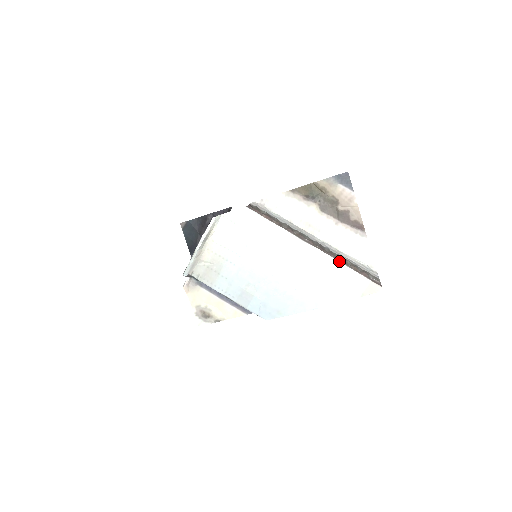
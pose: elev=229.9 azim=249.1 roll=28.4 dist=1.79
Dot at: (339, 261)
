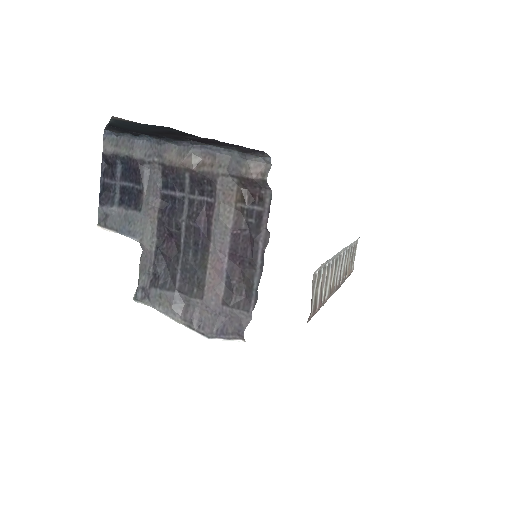
Dot at: occluded
